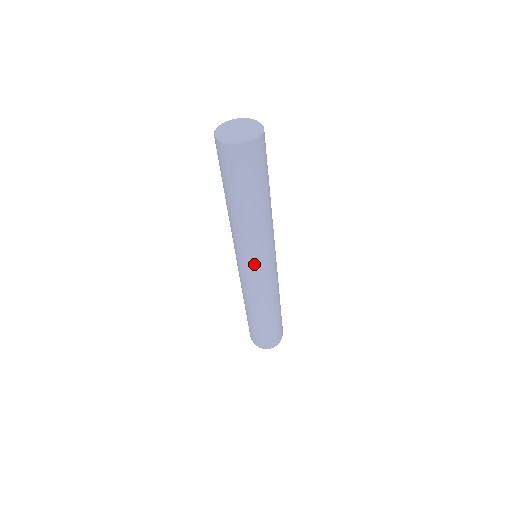
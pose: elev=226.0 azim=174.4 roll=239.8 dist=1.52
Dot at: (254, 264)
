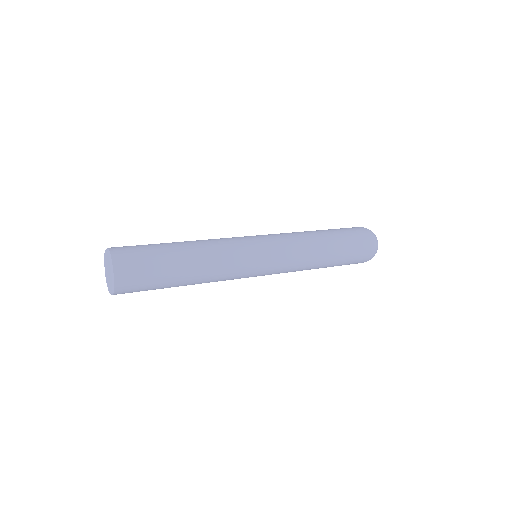
Dot at: occluded
